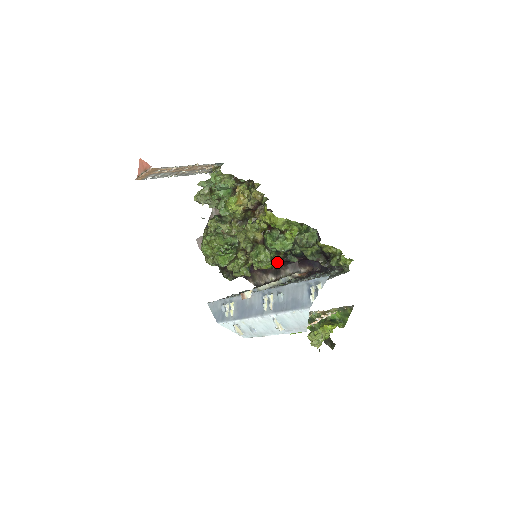
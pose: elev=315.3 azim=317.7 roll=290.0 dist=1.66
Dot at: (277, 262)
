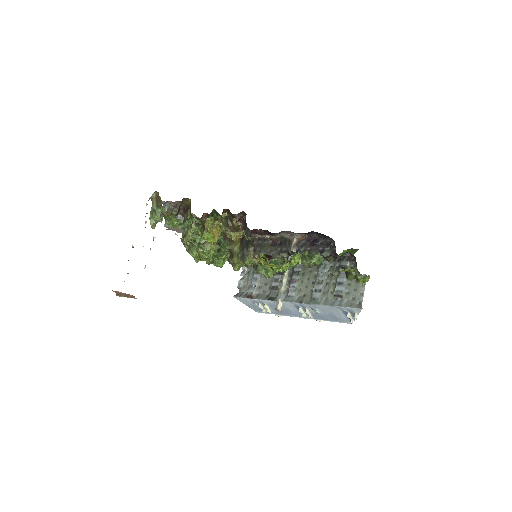
Dot at: occluded
